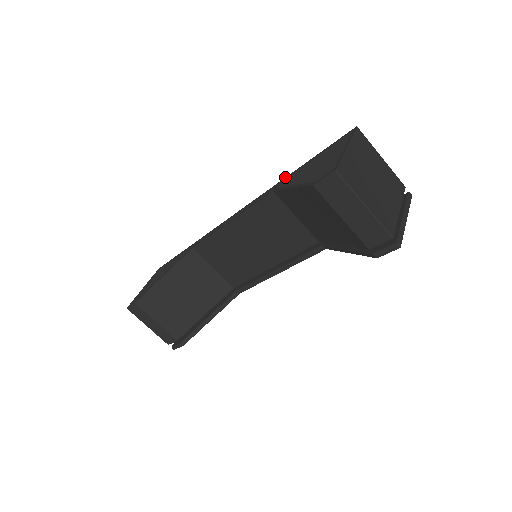
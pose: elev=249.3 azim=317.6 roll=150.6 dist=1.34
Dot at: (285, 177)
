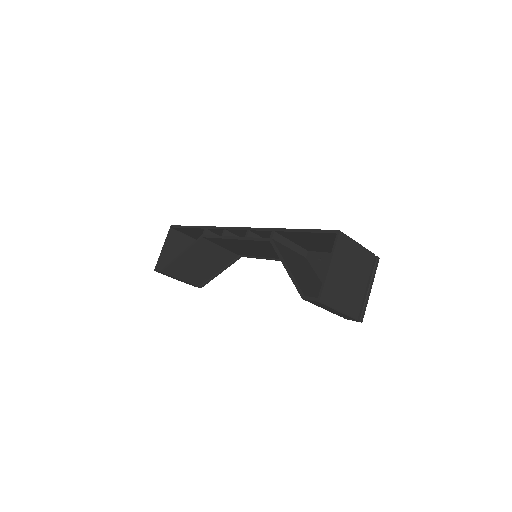
Dot at: (279, 228)
